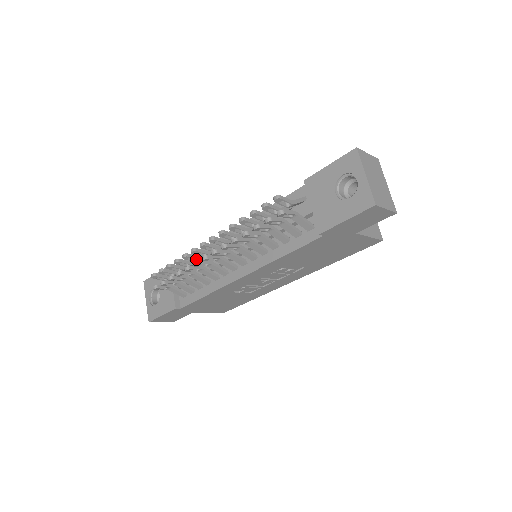
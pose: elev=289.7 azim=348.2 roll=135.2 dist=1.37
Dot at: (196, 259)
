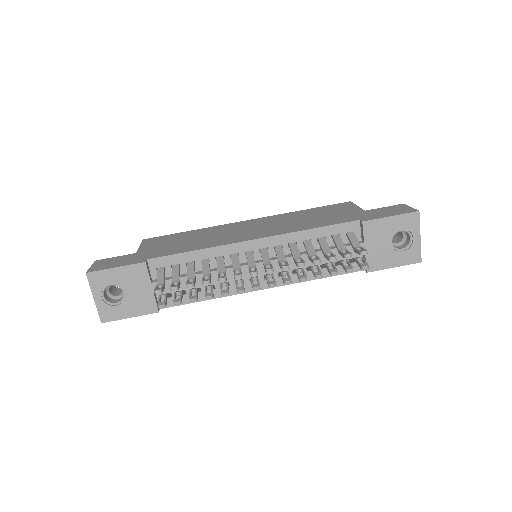
Dot at: occluded
